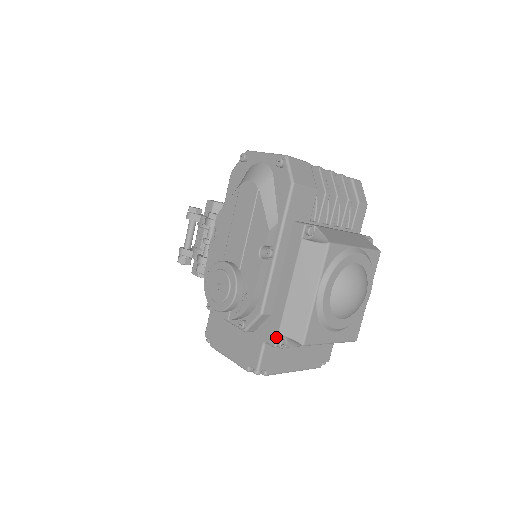
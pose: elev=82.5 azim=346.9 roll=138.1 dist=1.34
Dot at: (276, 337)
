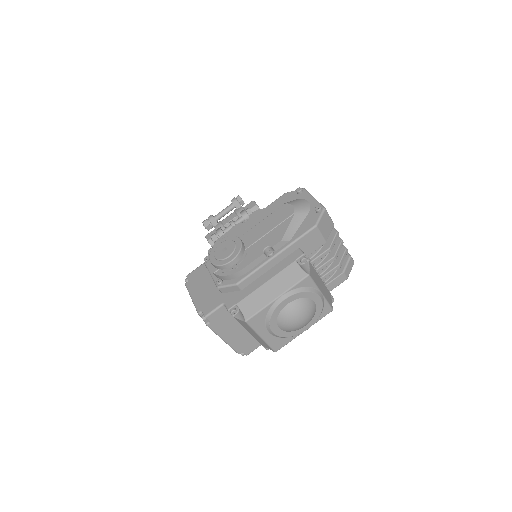
Dot at: (234, 305)
